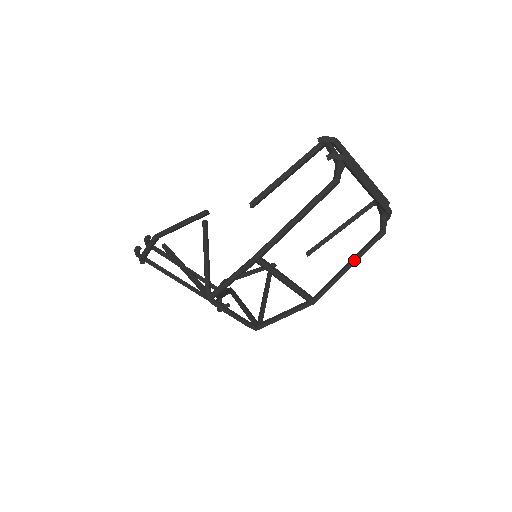
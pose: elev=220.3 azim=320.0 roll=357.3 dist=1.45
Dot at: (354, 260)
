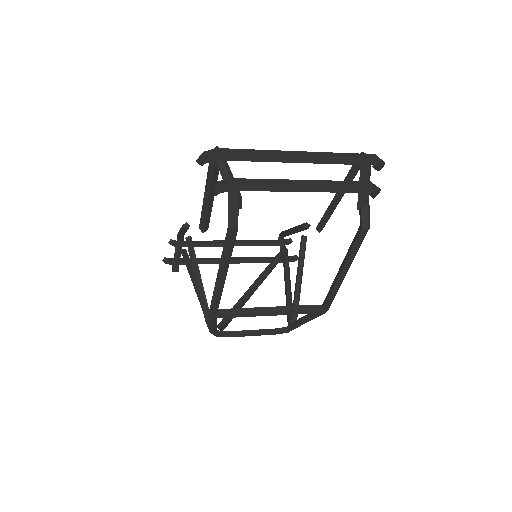
Dot at: (344, 266)
